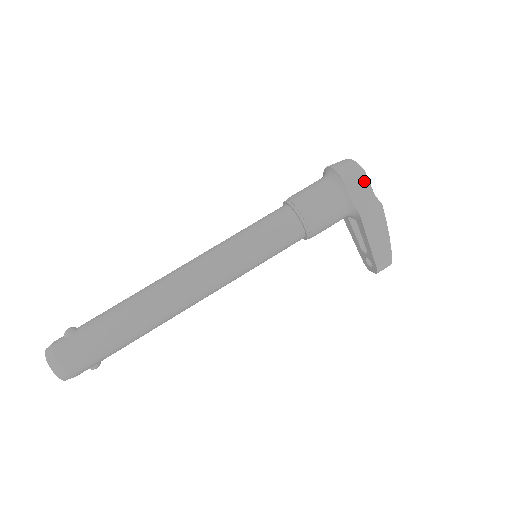
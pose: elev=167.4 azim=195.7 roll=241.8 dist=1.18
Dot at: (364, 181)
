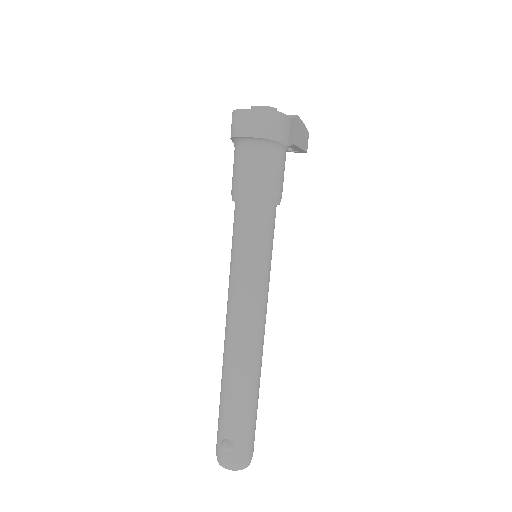
Dot at: (286, 121)
